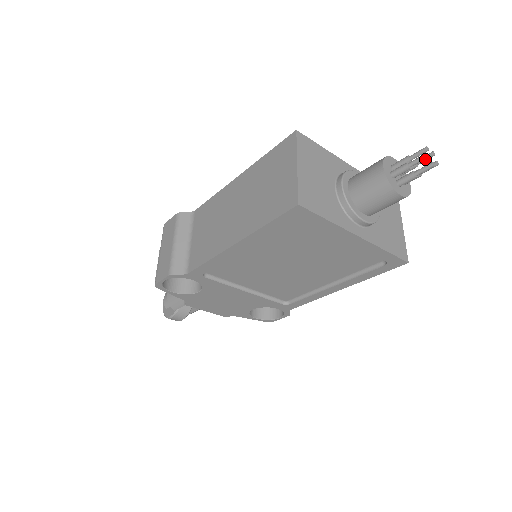
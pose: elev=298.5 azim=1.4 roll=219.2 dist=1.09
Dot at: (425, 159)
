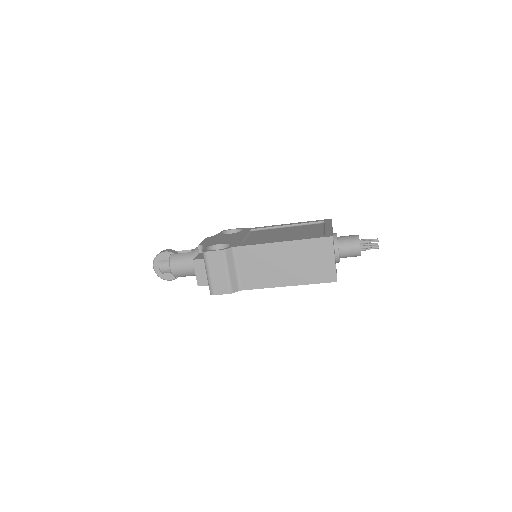
Dot at: occluded
